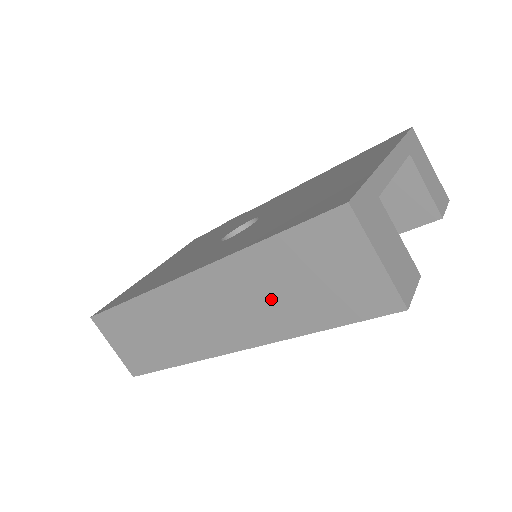
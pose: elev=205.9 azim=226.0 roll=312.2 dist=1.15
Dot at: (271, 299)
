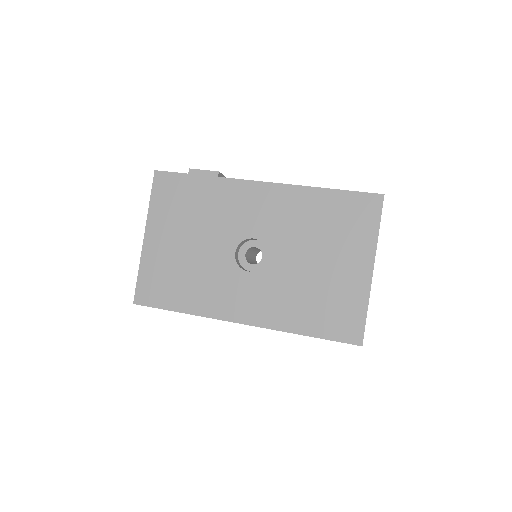
Dot at: occluded
